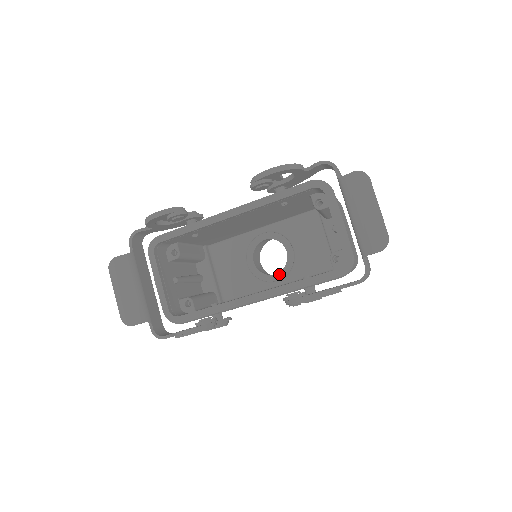
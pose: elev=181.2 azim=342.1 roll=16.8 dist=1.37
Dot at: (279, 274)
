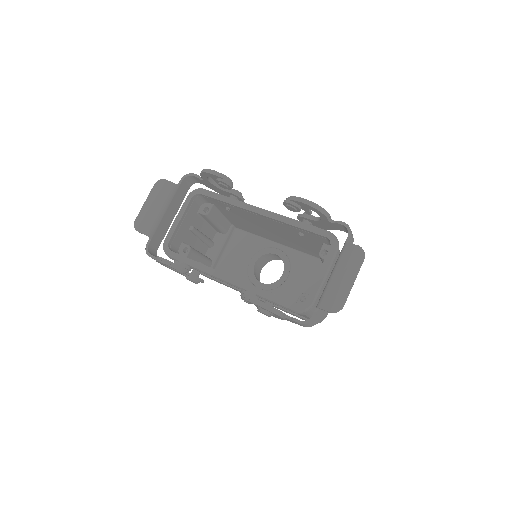
Dot at: (265, 285)
